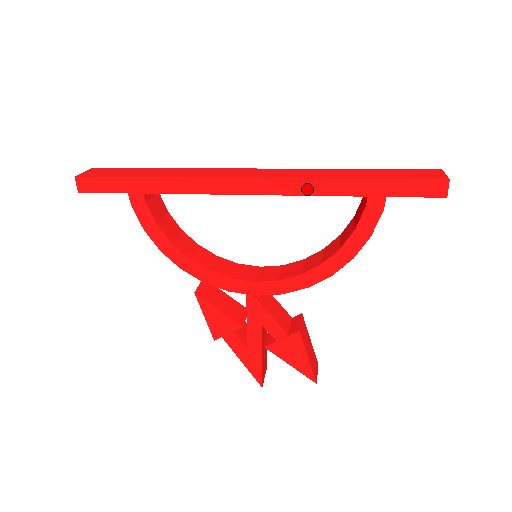
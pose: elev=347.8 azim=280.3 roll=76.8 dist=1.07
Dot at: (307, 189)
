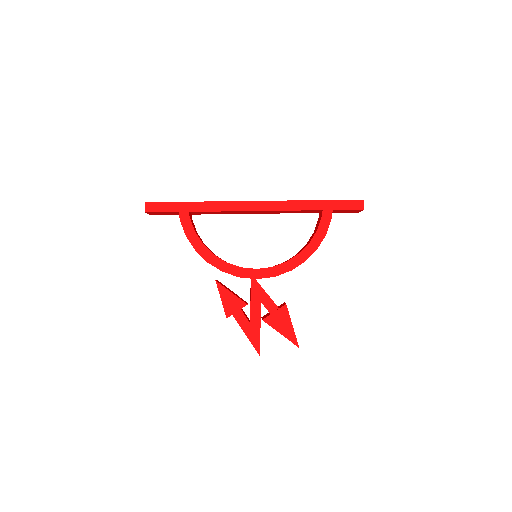
Dot at: (289, 207)
